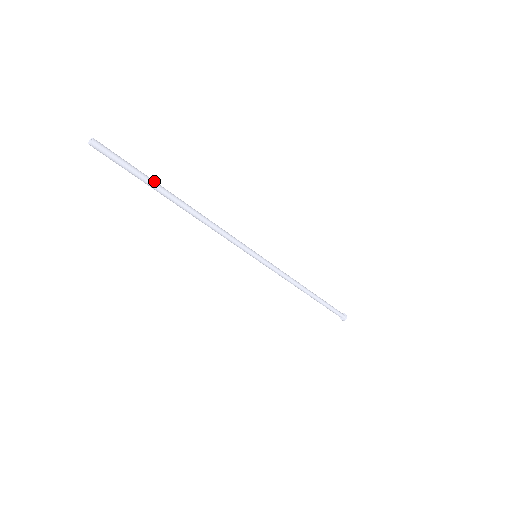
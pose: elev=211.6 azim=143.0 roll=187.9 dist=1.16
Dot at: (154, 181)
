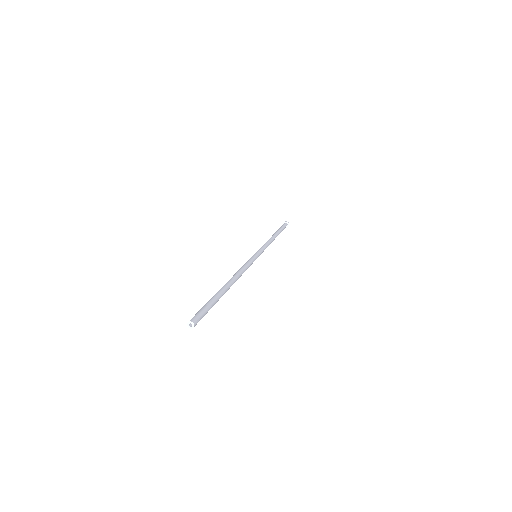
Dot at: (219, 298)
